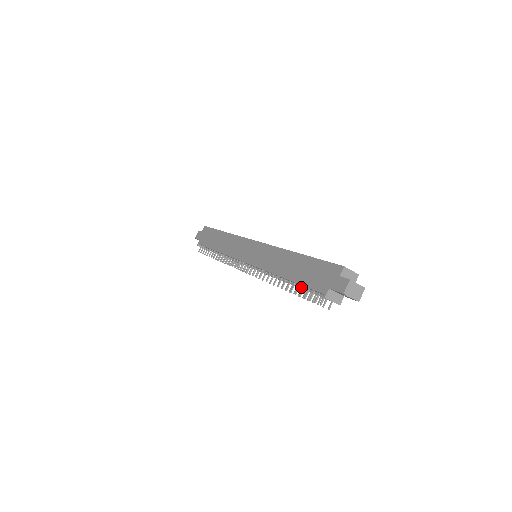
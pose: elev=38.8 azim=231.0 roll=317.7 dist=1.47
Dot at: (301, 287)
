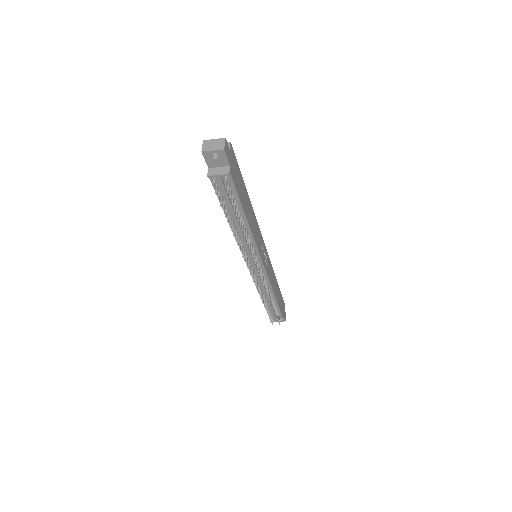
Dot at: (230, 209)
